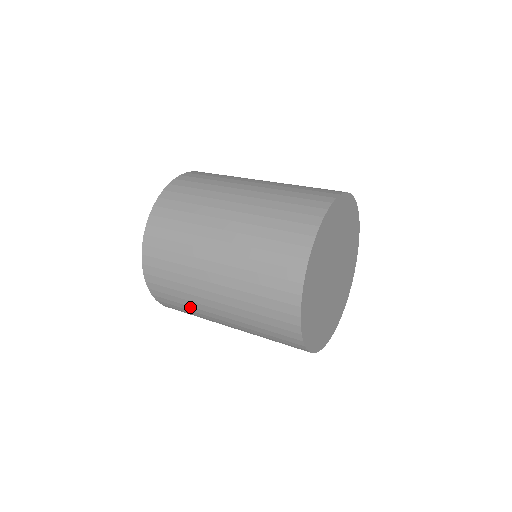
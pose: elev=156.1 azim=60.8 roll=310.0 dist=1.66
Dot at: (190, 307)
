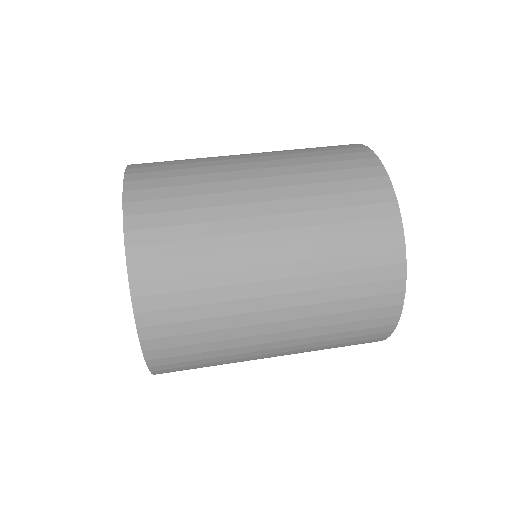
Dot at: occluded
